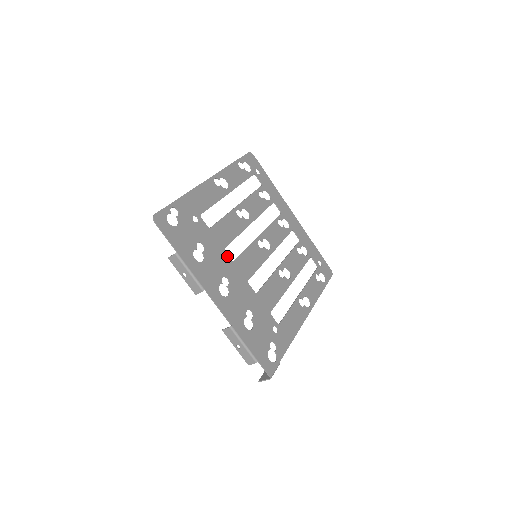
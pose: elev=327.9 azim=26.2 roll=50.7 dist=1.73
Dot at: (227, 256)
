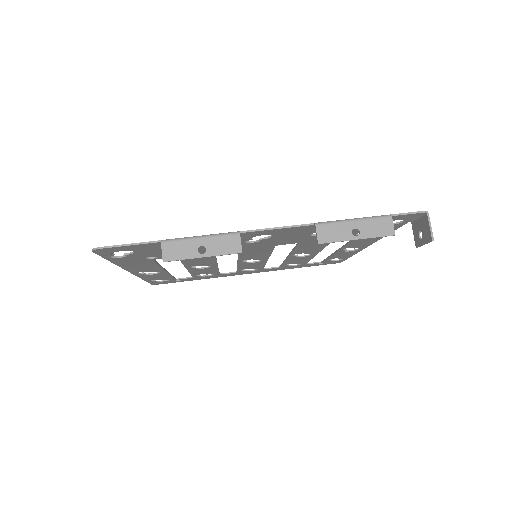
Dot at: occluded
